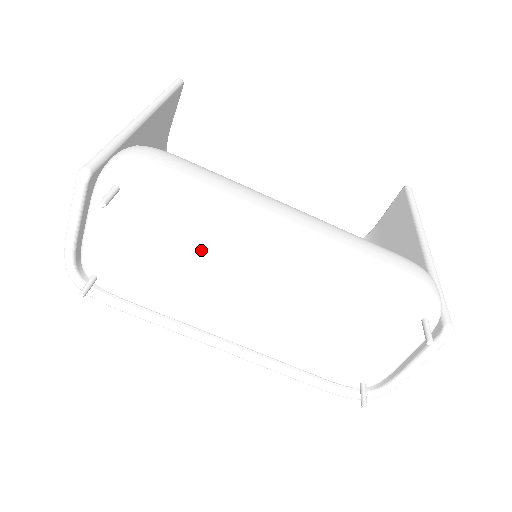
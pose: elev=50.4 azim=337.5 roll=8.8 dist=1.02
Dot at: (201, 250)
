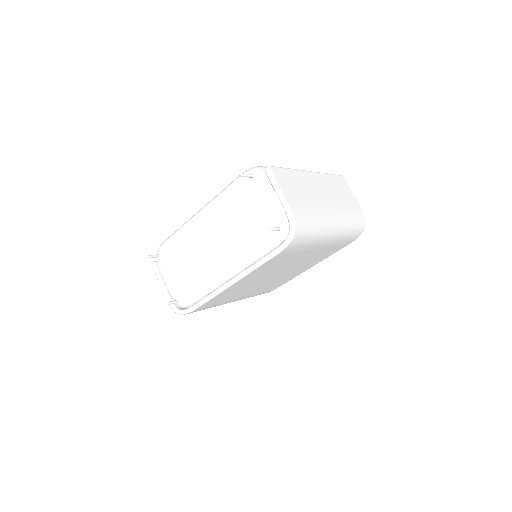
Dot at: (187, 247)
